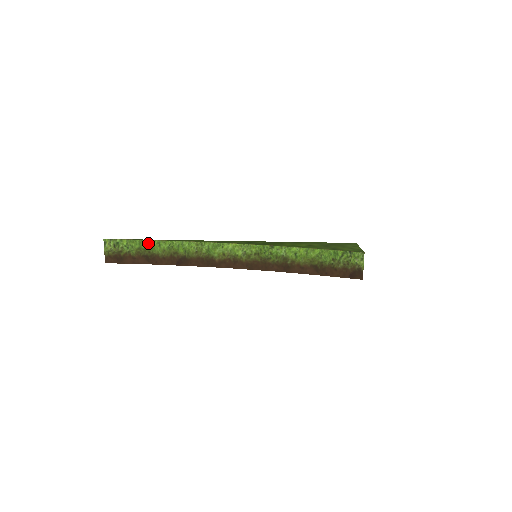
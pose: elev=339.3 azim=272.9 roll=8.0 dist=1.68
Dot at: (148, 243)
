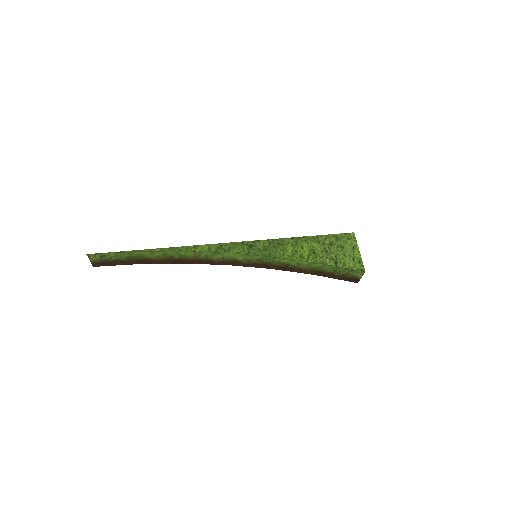
Dot at: (139, 253)
